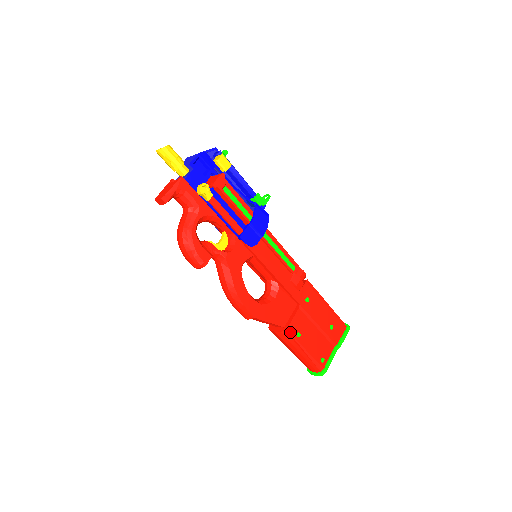
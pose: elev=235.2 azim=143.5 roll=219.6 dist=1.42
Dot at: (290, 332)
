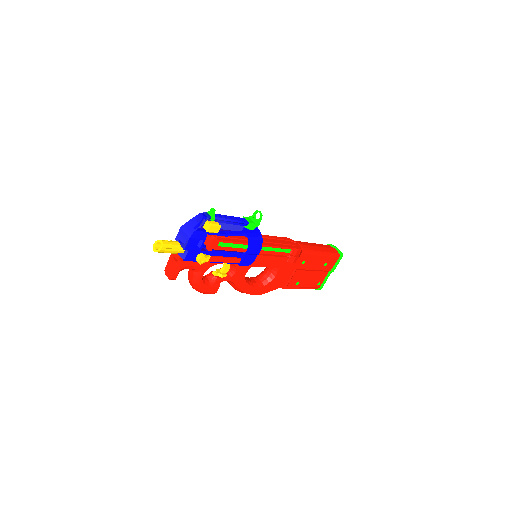
Dot at: (290, 286)
